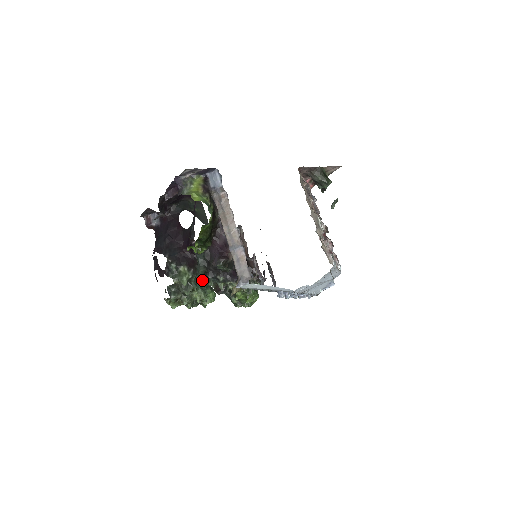
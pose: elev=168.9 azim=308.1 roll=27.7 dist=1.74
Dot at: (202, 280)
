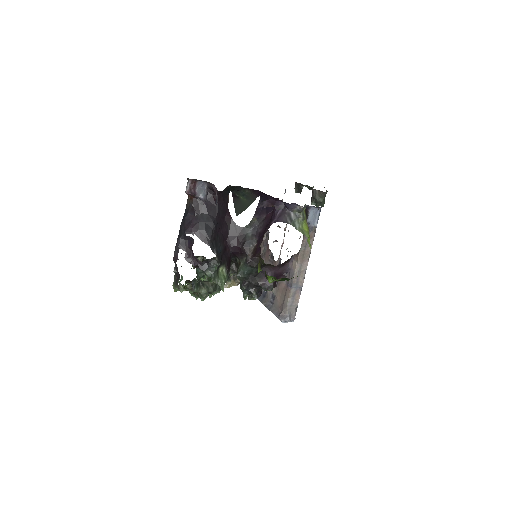
Dot at: occluded
